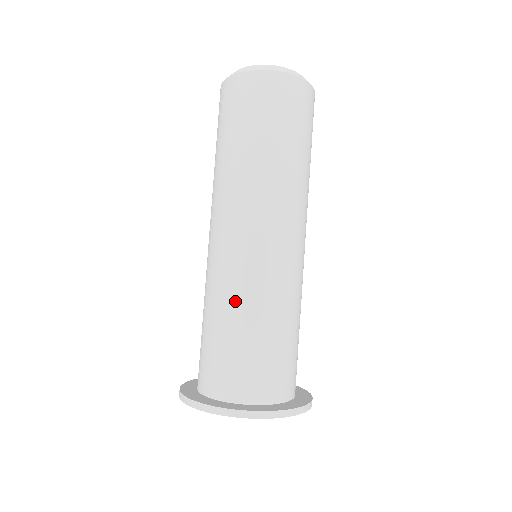
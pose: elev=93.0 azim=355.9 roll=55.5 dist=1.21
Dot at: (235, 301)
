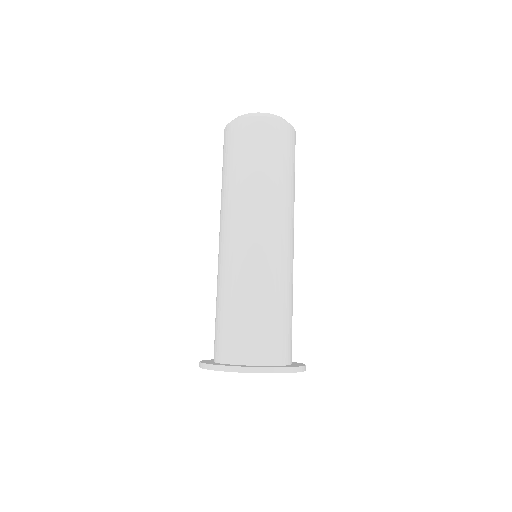
Dot at: (221, 287)
